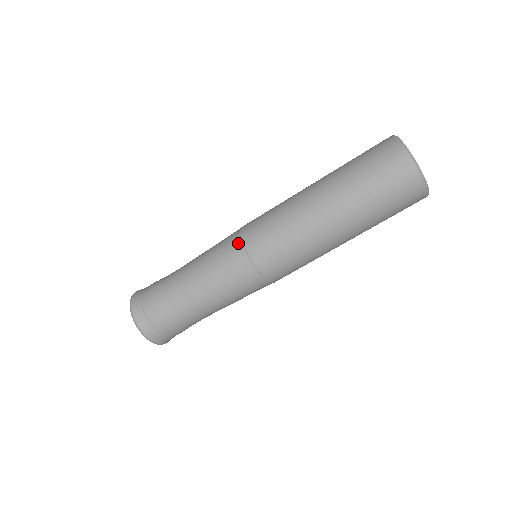
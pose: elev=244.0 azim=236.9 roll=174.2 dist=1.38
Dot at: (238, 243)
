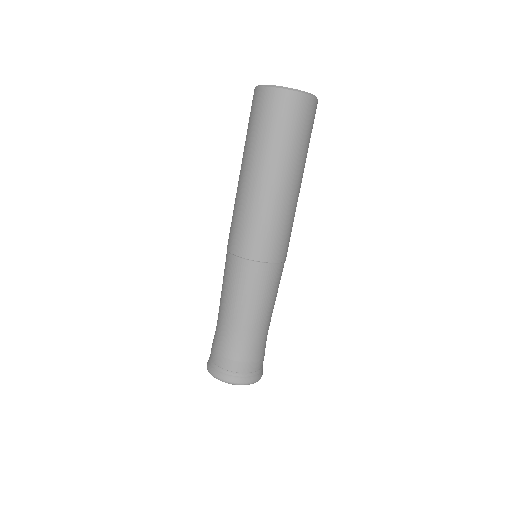
Dot at: (248, 264)
